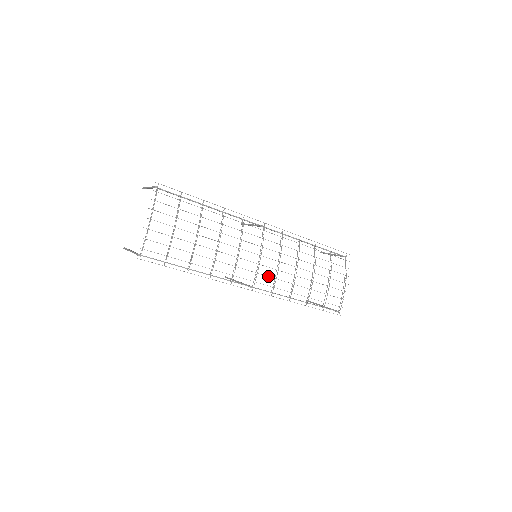
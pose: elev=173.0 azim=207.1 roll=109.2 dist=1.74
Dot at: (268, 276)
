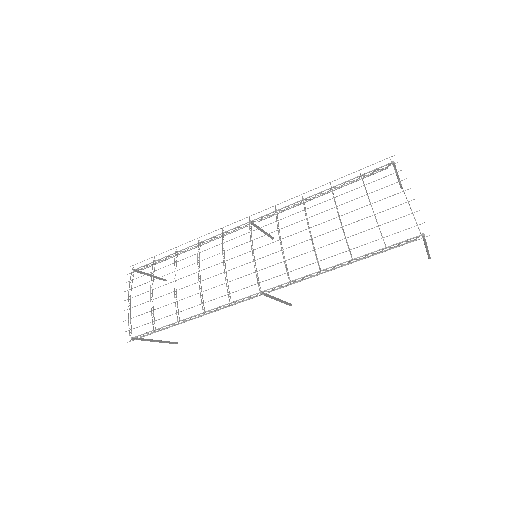
Dot at: occluded
